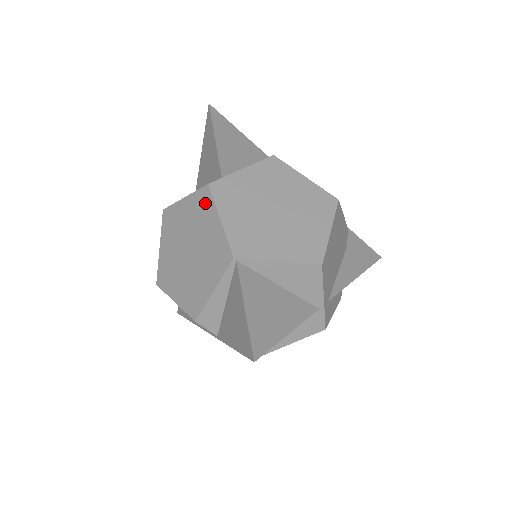
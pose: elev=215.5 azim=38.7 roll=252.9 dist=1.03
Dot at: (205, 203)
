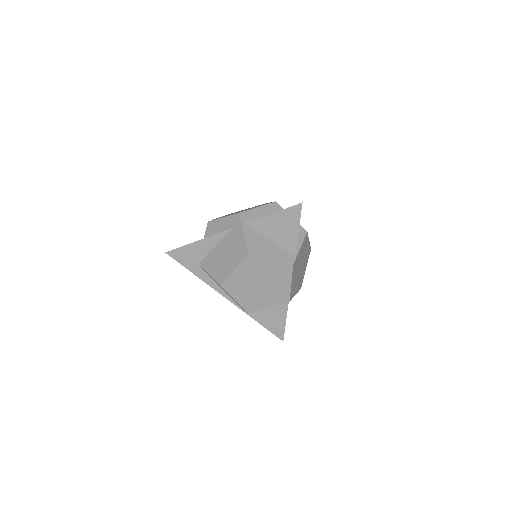
Dot at: (286, 272)
